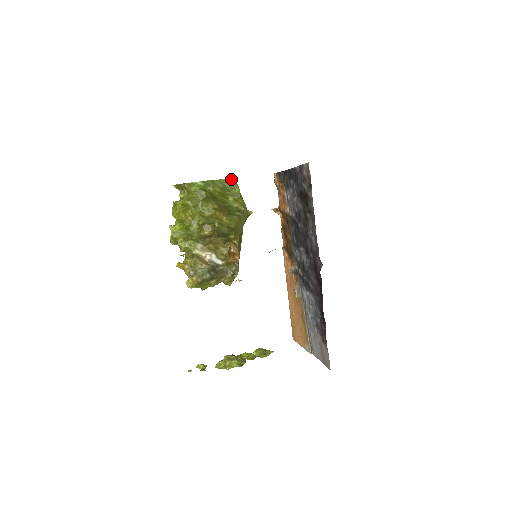
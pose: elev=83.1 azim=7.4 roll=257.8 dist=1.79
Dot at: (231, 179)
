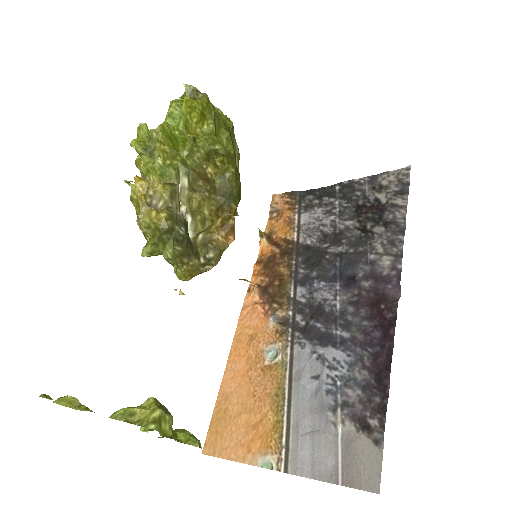
Dot at: (239, 154)
